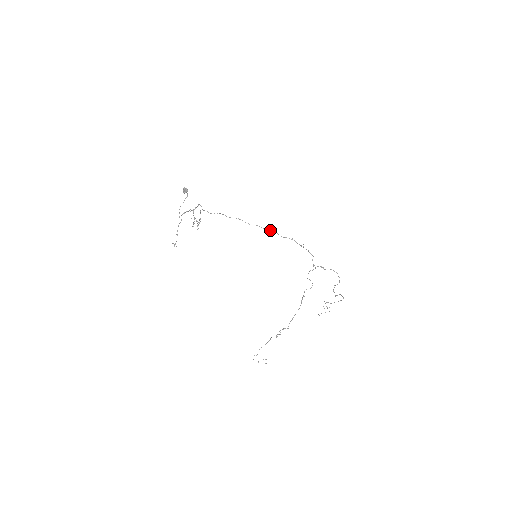
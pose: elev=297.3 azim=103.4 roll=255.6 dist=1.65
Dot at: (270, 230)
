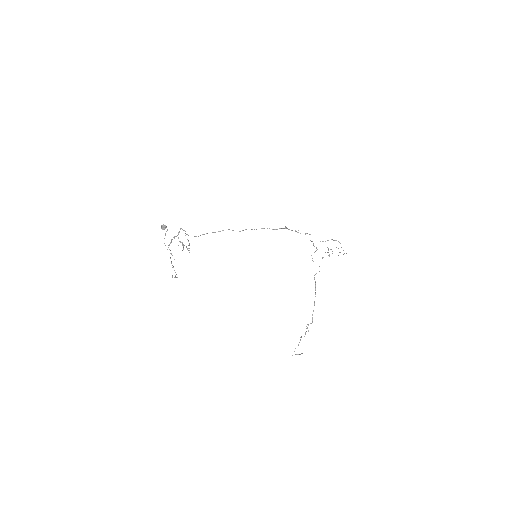
Dot at: (261, 228)
